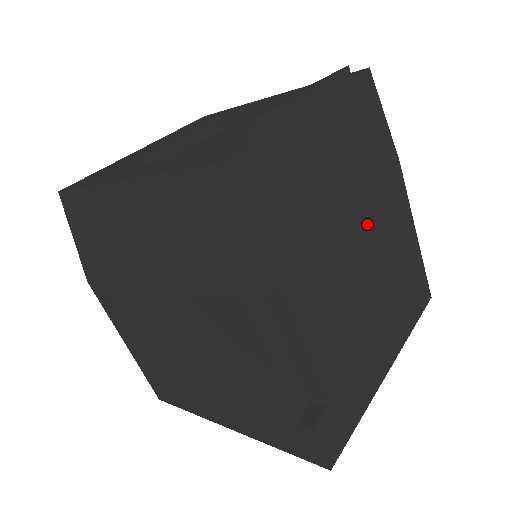
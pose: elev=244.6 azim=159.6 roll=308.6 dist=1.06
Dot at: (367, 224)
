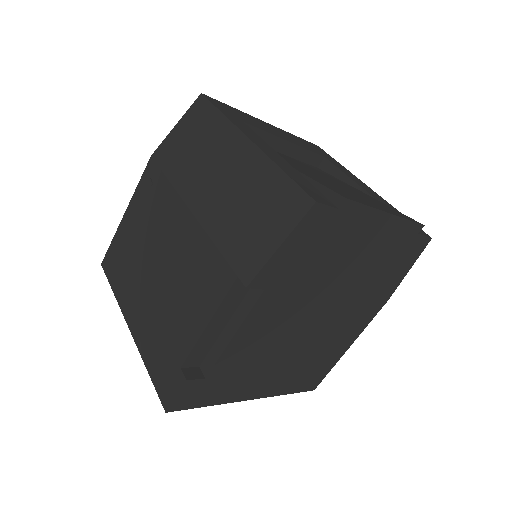
Dot at: (335, 312)
